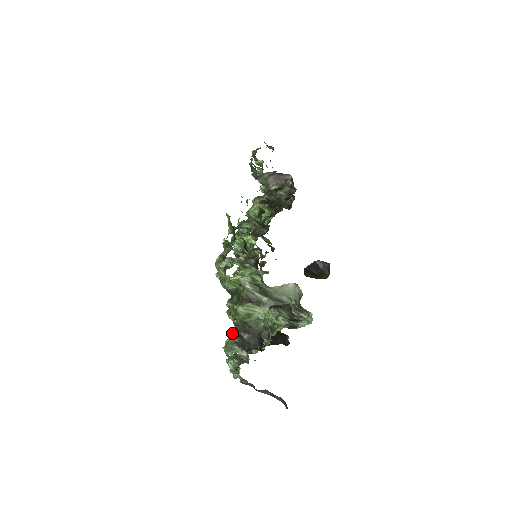
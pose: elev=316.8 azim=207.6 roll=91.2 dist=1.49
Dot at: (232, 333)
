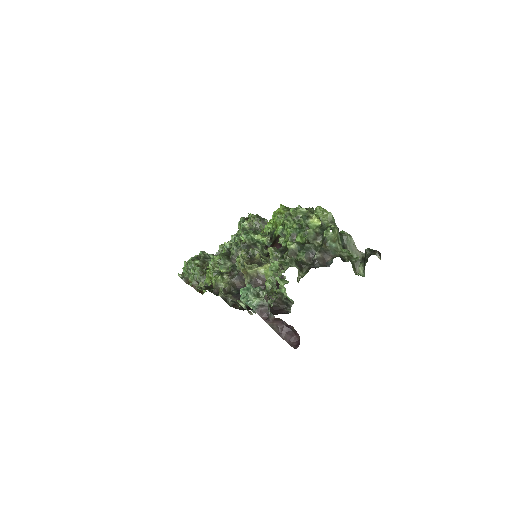
Dot at: occluded
